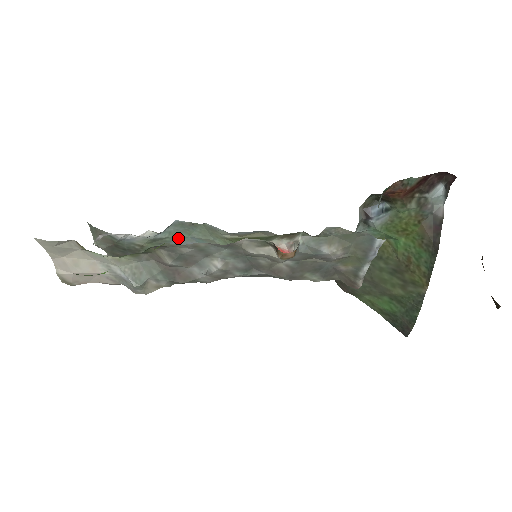
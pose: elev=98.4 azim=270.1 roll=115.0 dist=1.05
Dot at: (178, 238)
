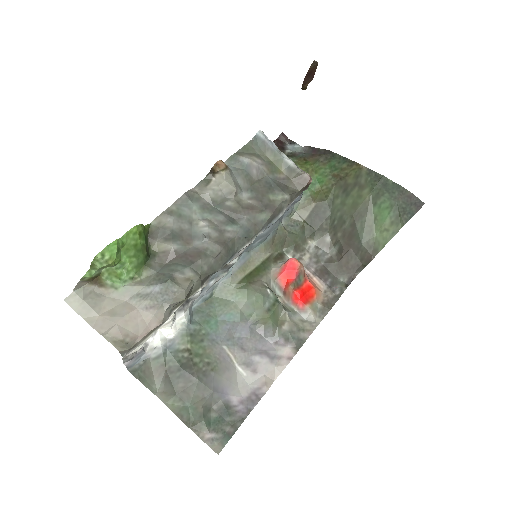
Dot at: (211, 326)
